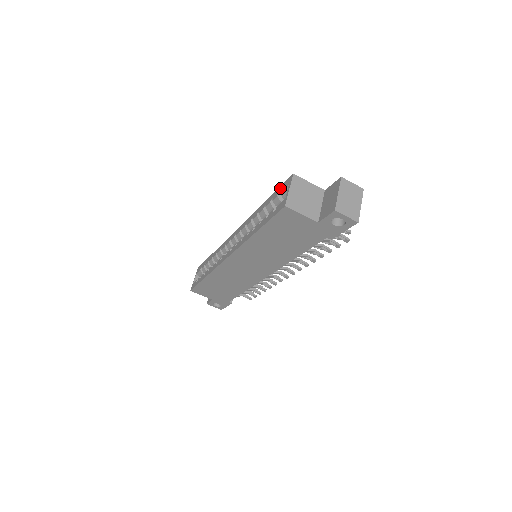
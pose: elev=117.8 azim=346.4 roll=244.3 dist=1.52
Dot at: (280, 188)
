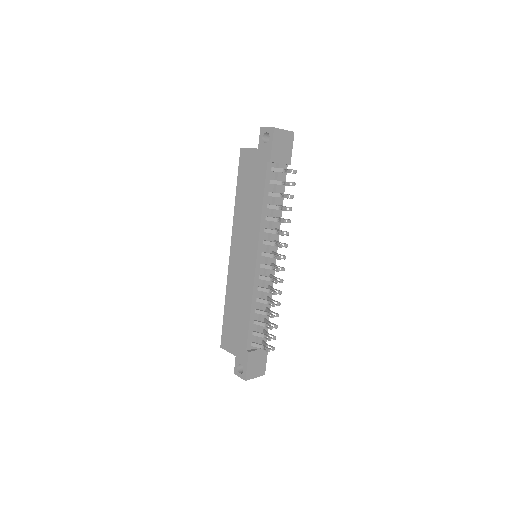
Dot at: occluded
